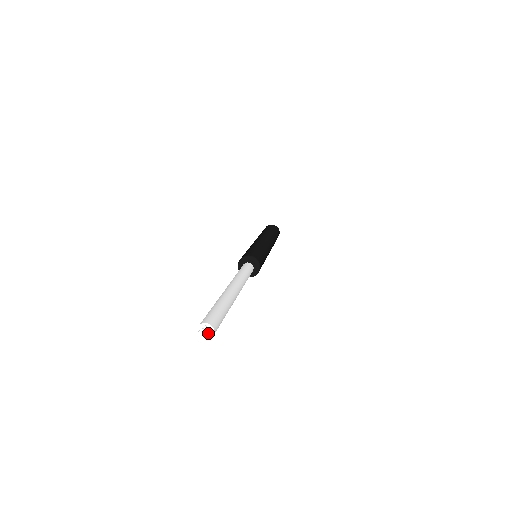
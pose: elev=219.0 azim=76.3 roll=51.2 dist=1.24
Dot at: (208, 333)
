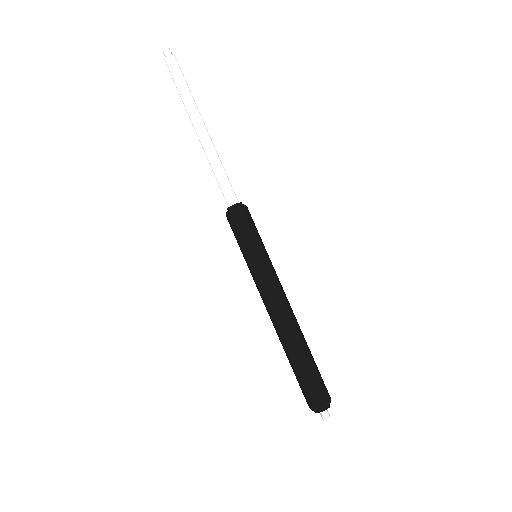
Dot at: (171, 52)
